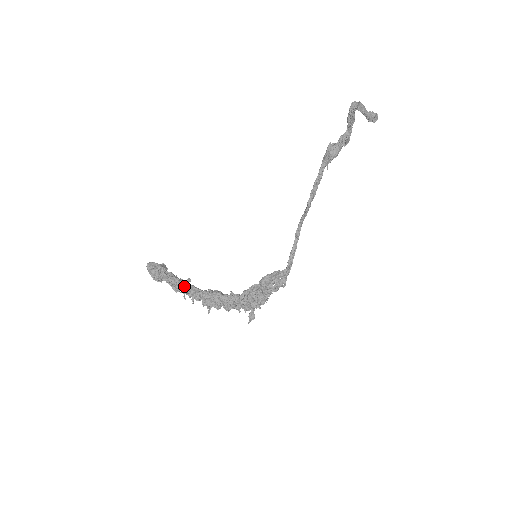
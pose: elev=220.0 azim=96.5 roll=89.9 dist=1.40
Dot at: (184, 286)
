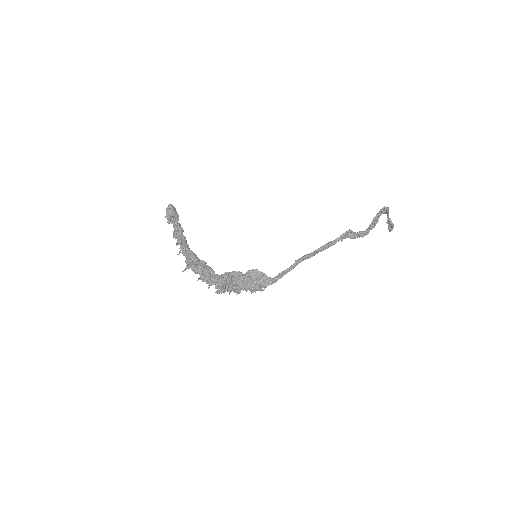
Dot at: (183, 238)
